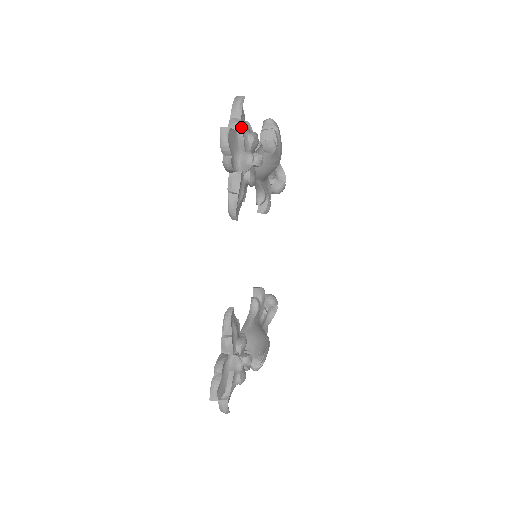
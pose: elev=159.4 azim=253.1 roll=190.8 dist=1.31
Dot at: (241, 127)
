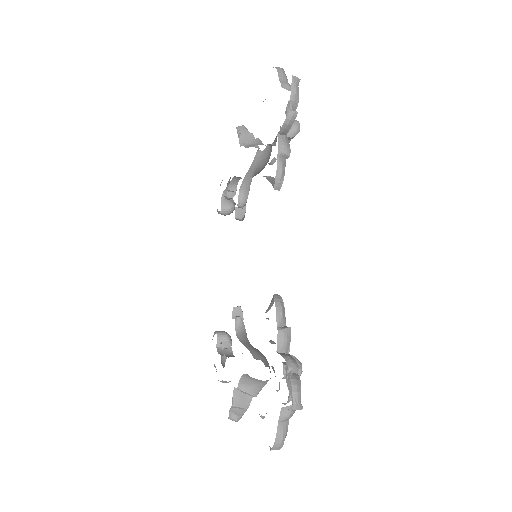
Dot at: occluded
